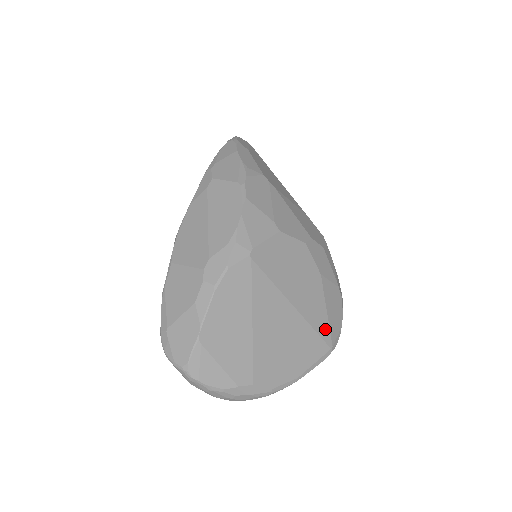
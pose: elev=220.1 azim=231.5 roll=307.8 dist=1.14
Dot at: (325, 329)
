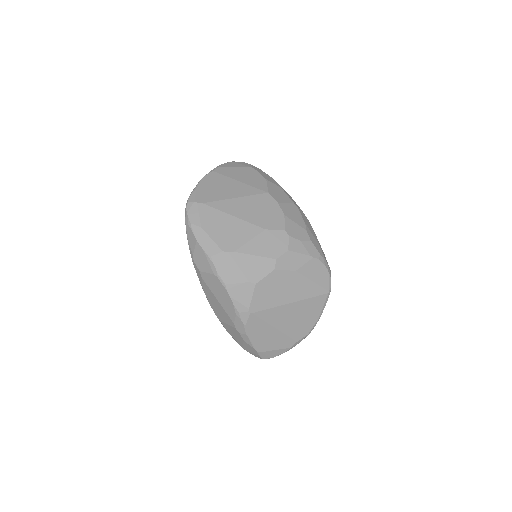
Dot at: (318, 290)
